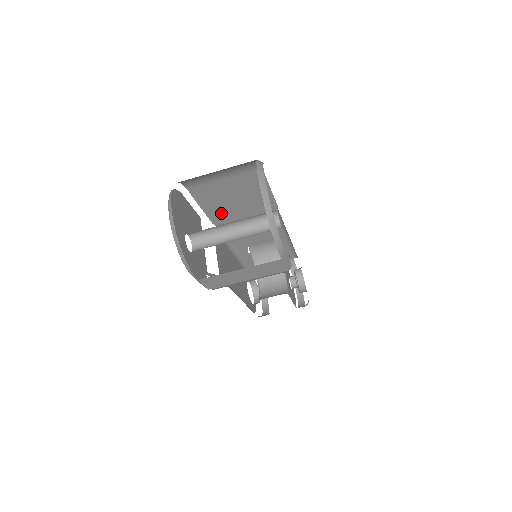
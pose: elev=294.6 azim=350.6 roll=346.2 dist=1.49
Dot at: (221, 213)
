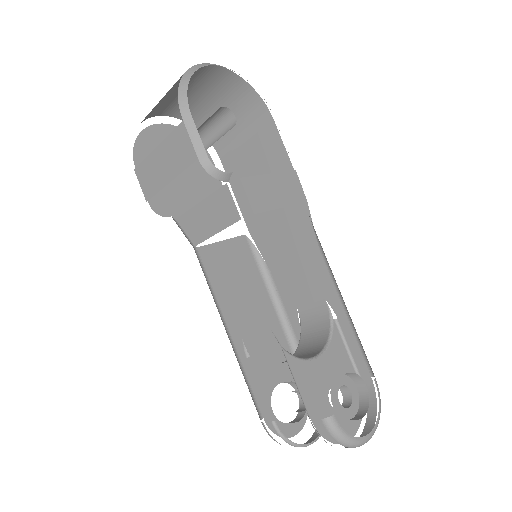
Dot at: occluded
